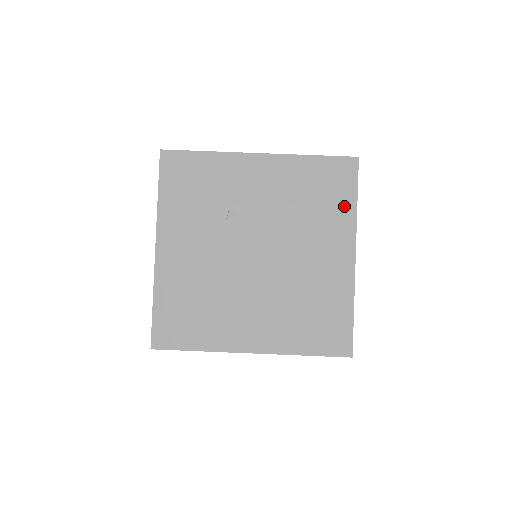
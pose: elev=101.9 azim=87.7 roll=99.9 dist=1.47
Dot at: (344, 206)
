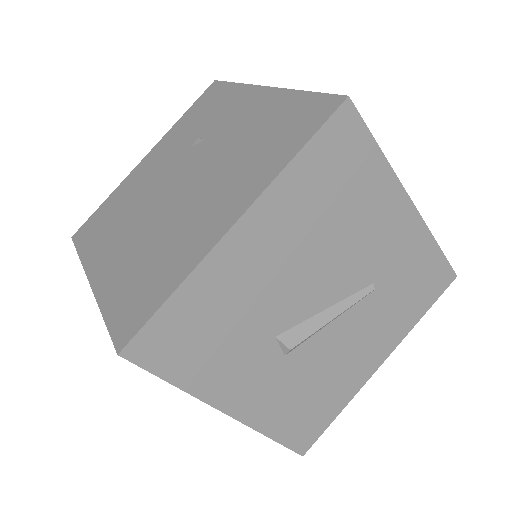
Dot at: (281, 155)
